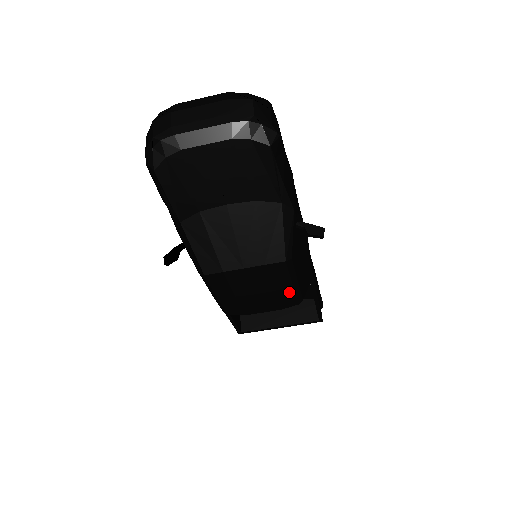
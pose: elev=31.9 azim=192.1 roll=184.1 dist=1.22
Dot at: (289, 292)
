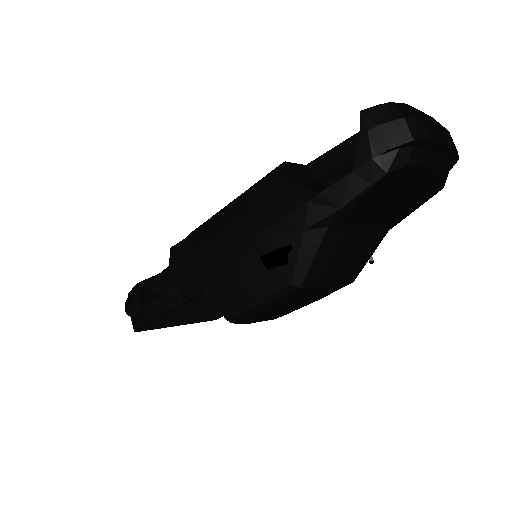
Dot at: (306, 305)
